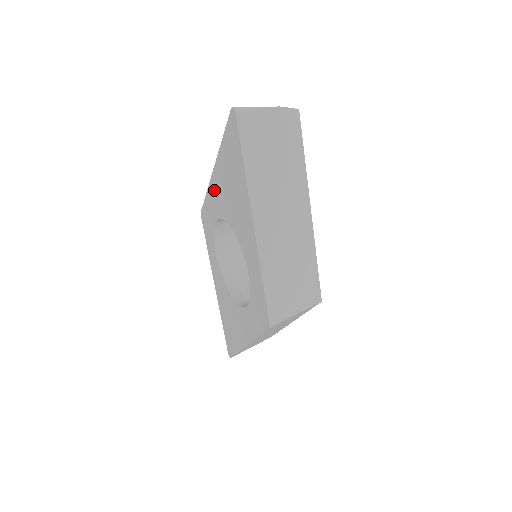
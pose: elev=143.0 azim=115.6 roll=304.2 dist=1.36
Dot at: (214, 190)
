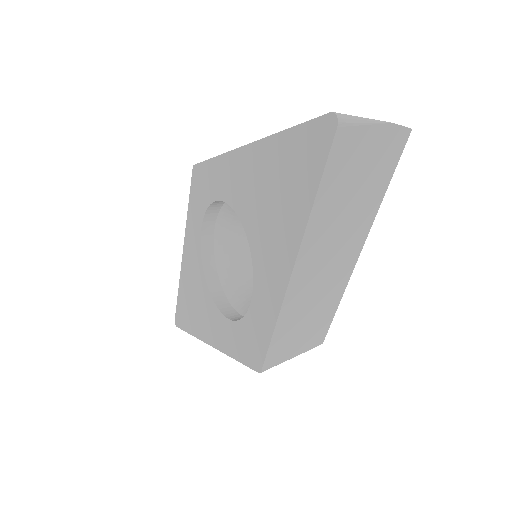
Dot at: (234, 168)
